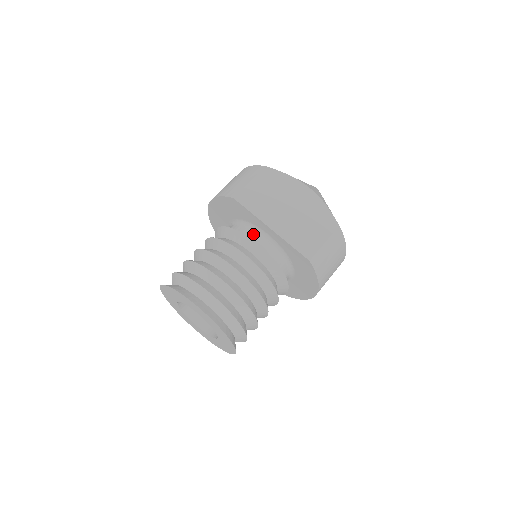
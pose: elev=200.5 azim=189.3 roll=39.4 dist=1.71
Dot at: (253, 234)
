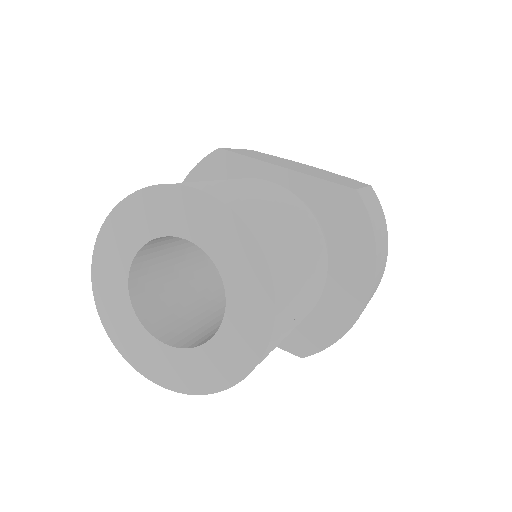
Dot at: occluded
